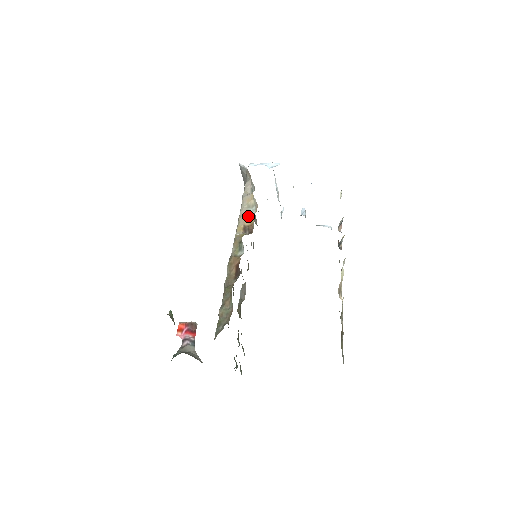
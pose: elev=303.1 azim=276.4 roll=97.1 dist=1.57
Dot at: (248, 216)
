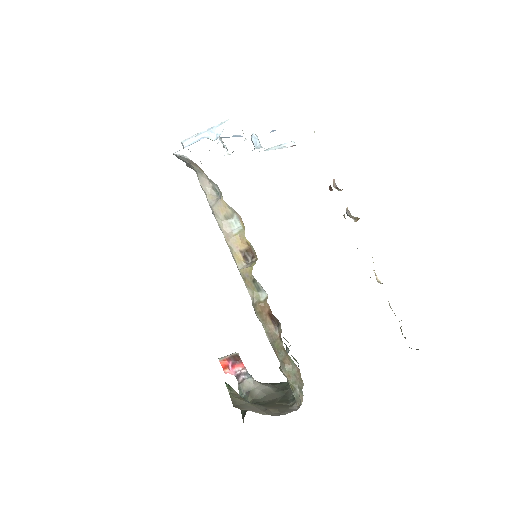
Dot at: (237, 236)
